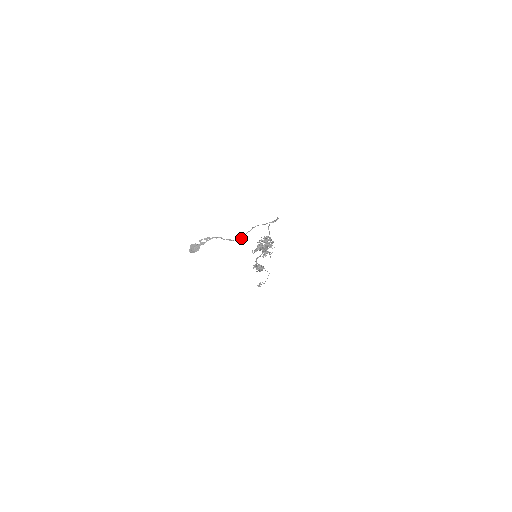
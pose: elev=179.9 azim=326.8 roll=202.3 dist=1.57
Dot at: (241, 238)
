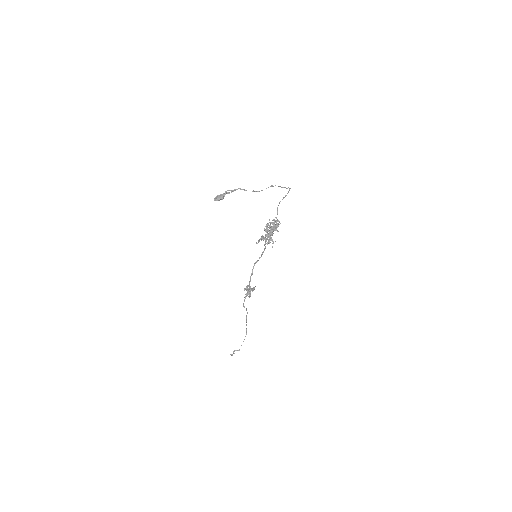
Dot at: (262, 190)
